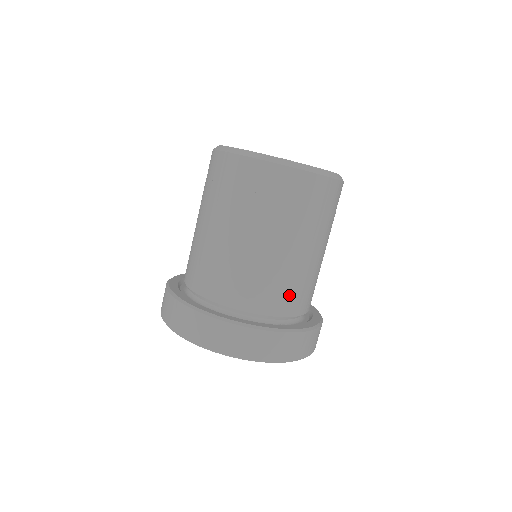
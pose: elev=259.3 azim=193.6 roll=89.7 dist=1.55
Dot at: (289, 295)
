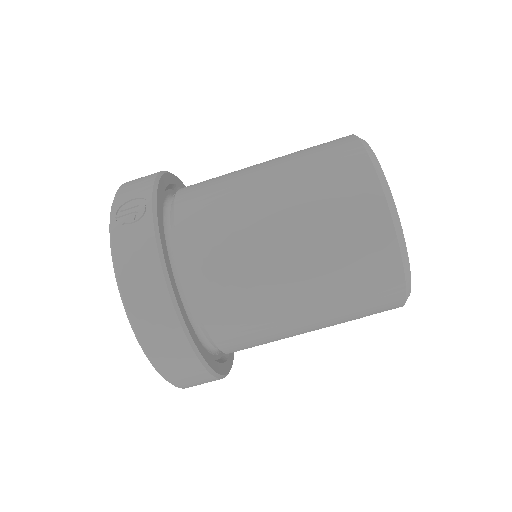
Dot at: occluded
